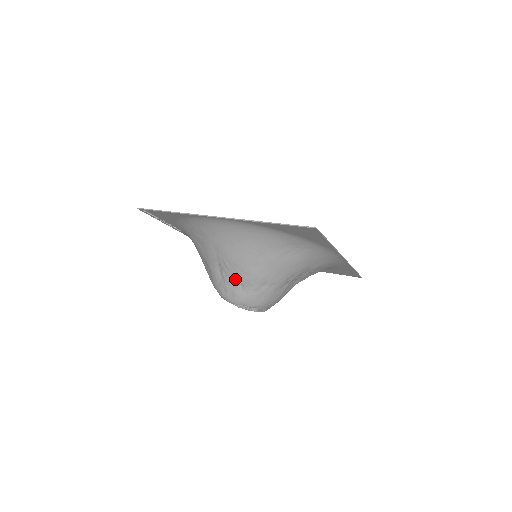
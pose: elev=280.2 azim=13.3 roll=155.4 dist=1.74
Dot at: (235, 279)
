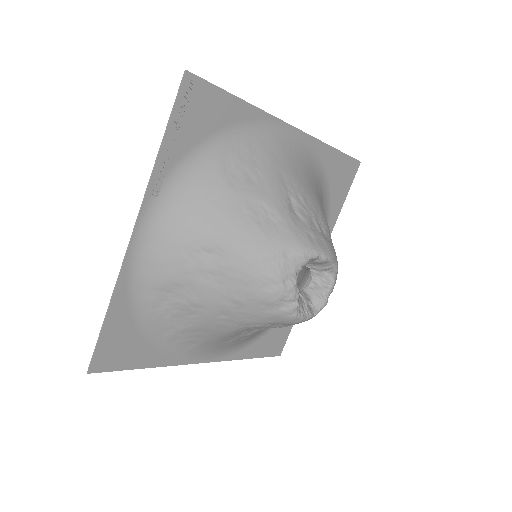
Dot at: (316, 219)
